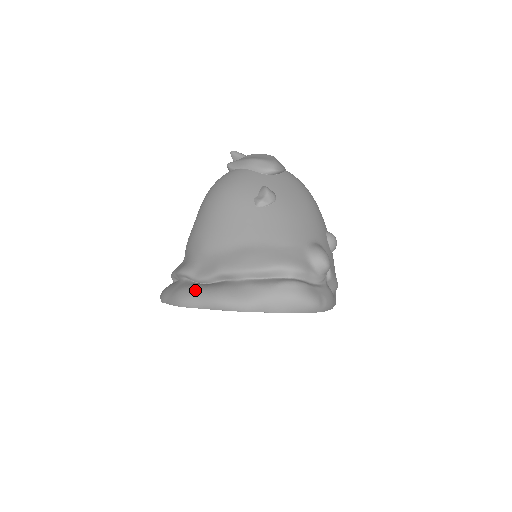
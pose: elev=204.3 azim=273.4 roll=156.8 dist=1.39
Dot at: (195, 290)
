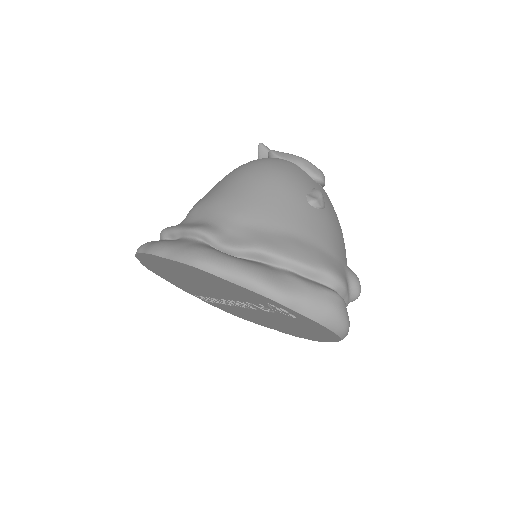
Dot at: (223, 256)
